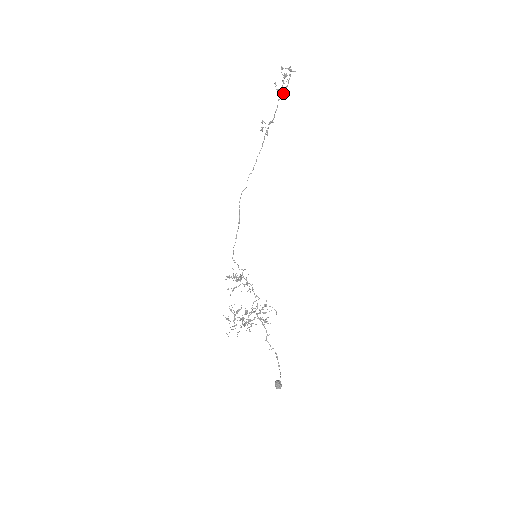
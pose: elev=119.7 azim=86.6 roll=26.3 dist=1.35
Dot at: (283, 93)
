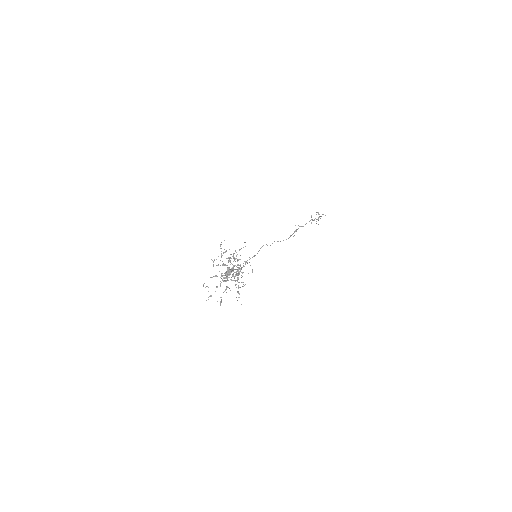
Dot at: occluded
